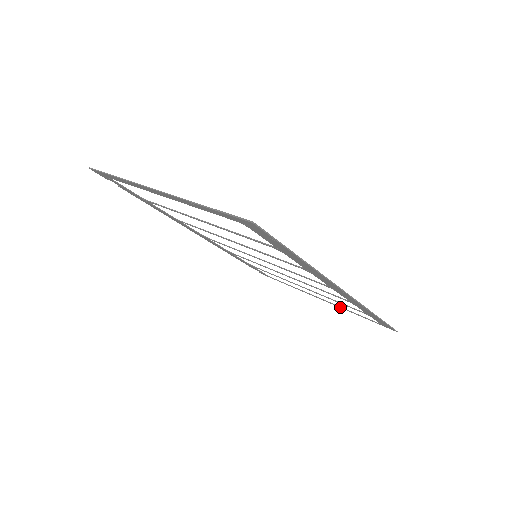
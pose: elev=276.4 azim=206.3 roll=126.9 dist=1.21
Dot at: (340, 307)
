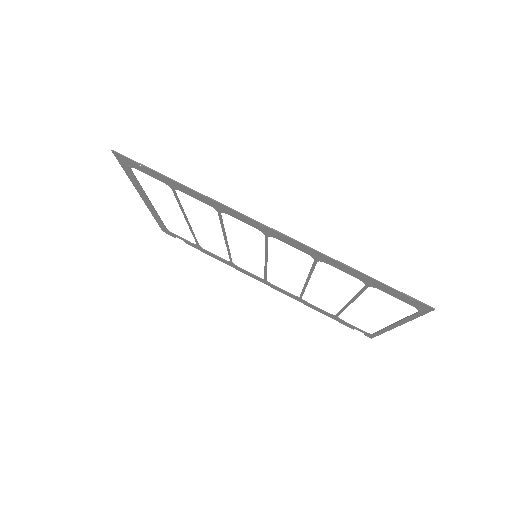
Dot at: (400, 320)
